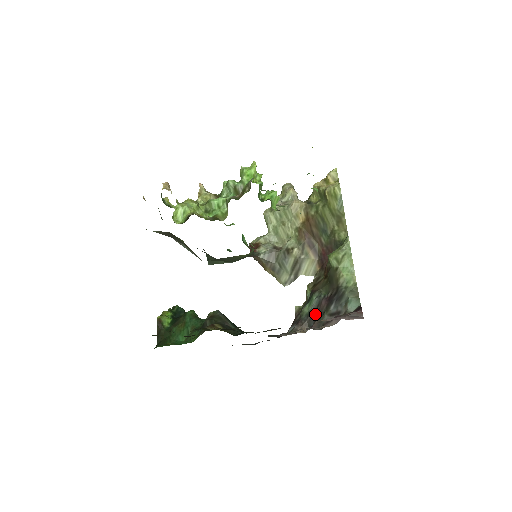
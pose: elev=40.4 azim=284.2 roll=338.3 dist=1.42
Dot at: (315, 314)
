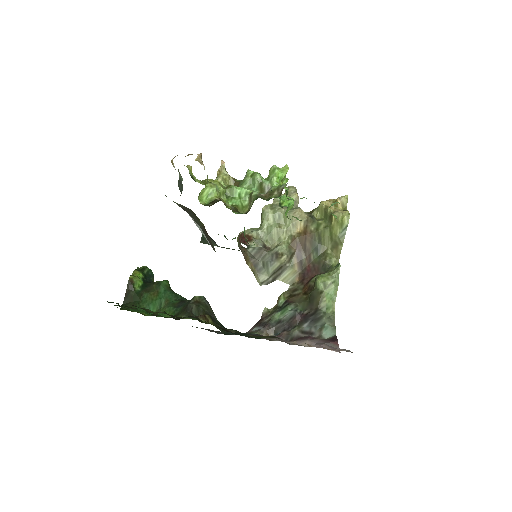
Dot at: (285, 324)
